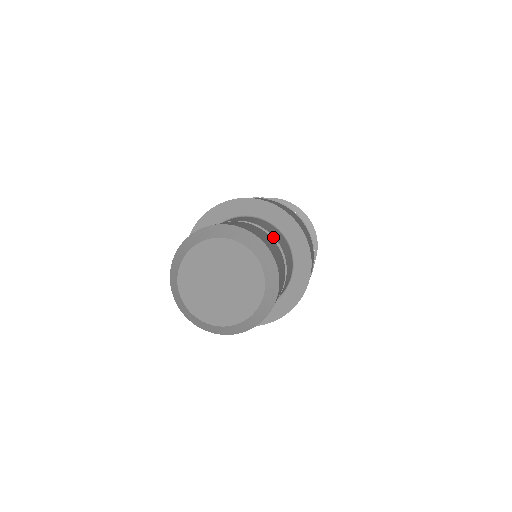
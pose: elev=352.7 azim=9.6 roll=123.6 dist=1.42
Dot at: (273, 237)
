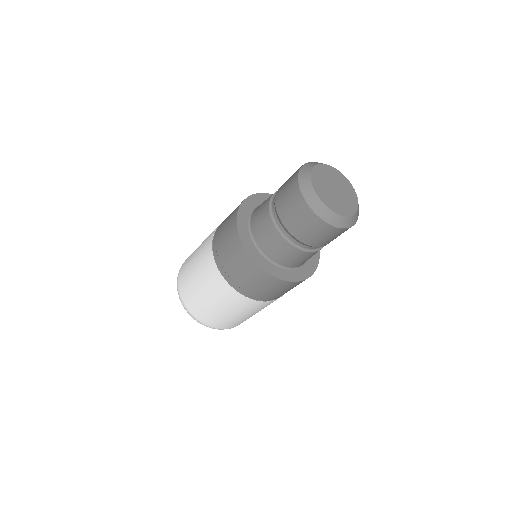
Dot at: occluded
